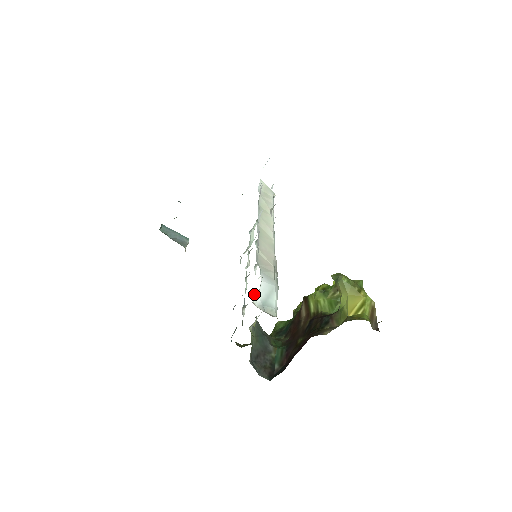
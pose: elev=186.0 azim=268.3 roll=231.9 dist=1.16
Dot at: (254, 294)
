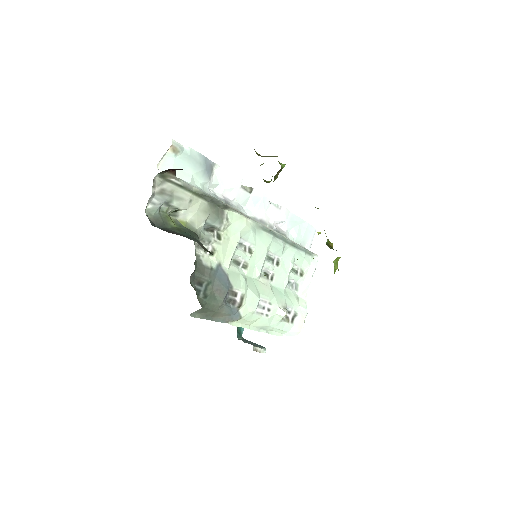
Dot at: (208, 230)
